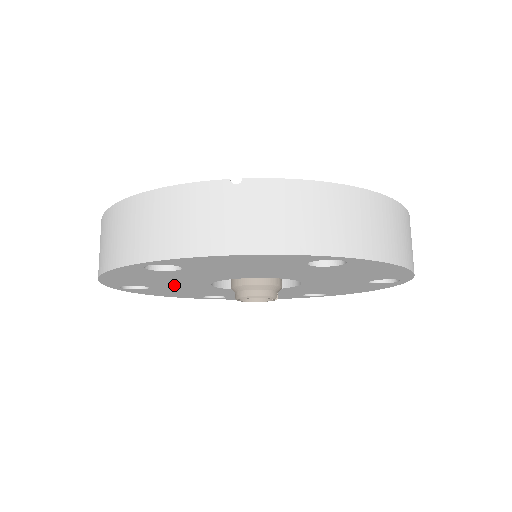
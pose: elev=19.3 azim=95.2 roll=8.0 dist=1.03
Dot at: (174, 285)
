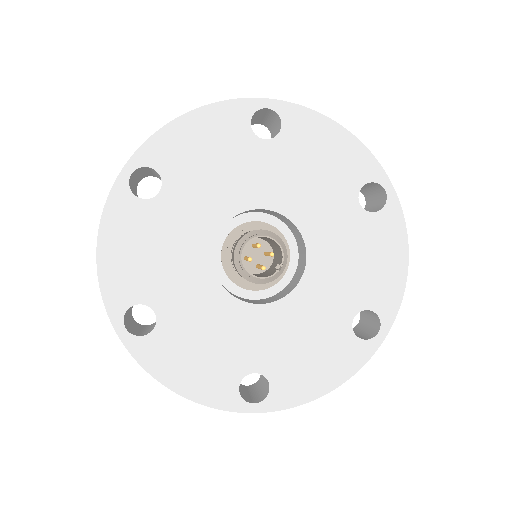
Dot at: (191, 202)
